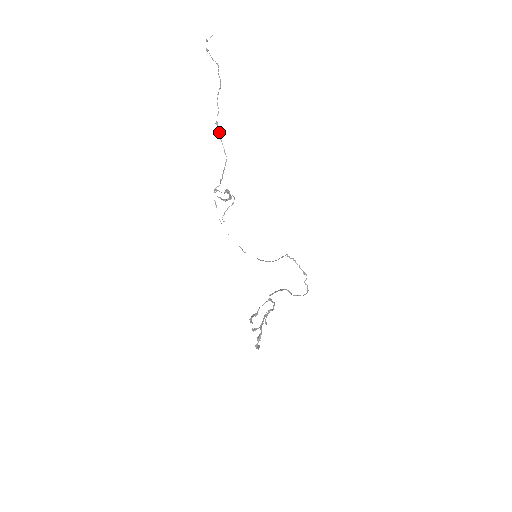
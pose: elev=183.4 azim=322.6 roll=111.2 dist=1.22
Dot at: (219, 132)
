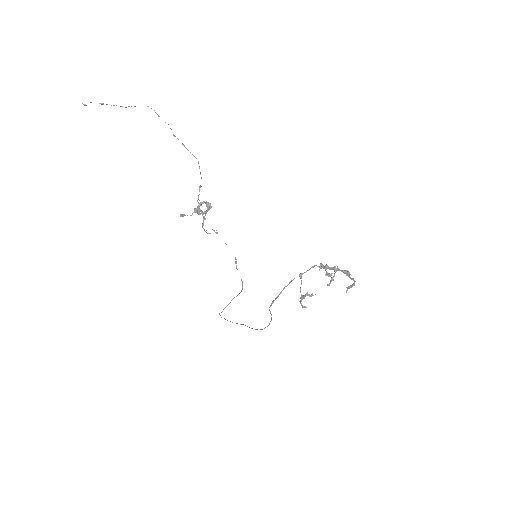
Dot at: occluded
